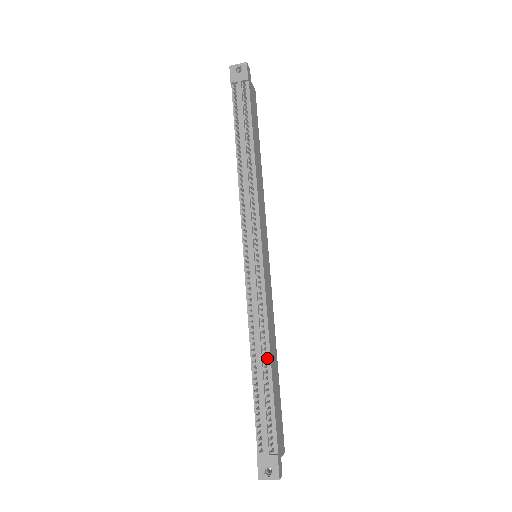
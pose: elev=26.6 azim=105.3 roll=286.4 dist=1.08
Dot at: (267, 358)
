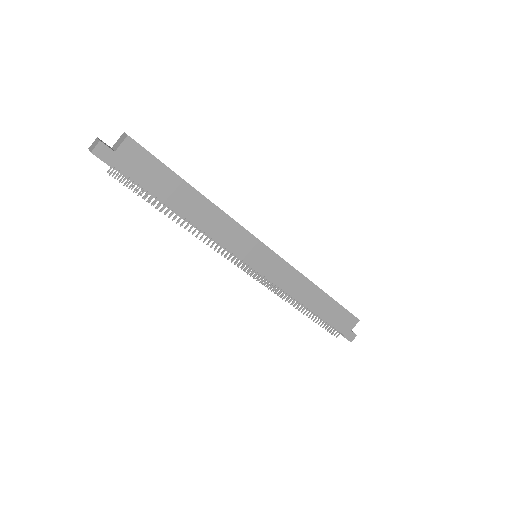
Dot at: (305, 306)
